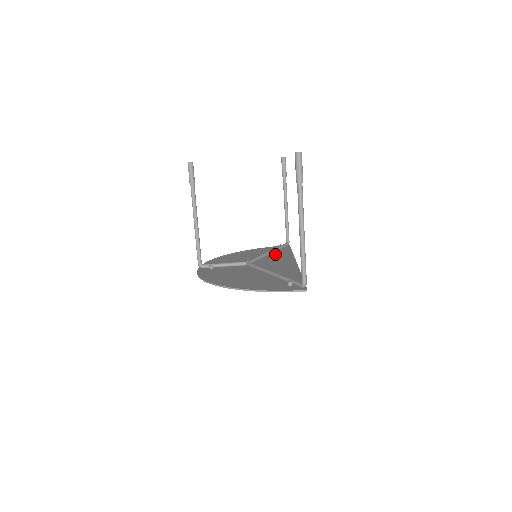
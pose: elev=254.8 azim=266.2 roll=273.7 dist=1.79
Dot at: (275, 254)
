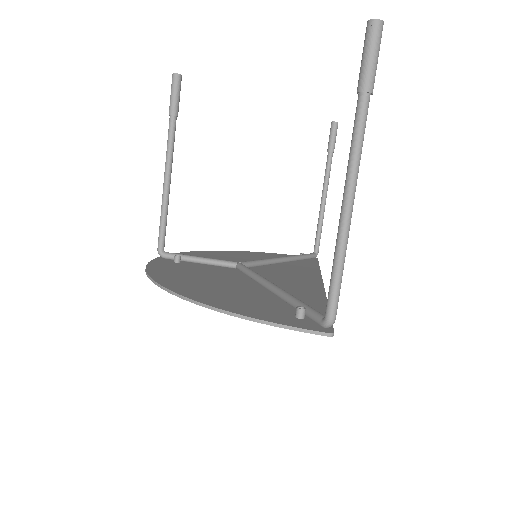
Dot at: (291, 264)
